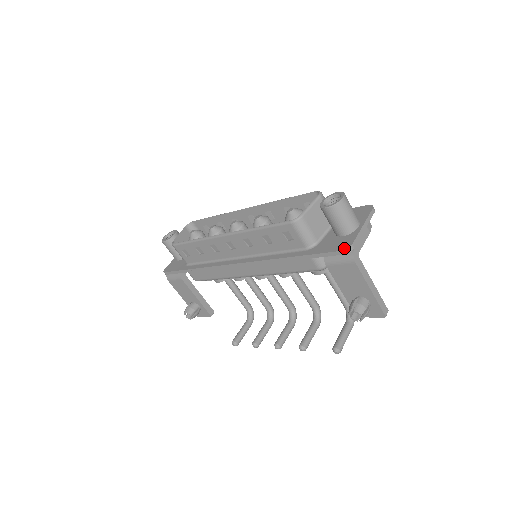
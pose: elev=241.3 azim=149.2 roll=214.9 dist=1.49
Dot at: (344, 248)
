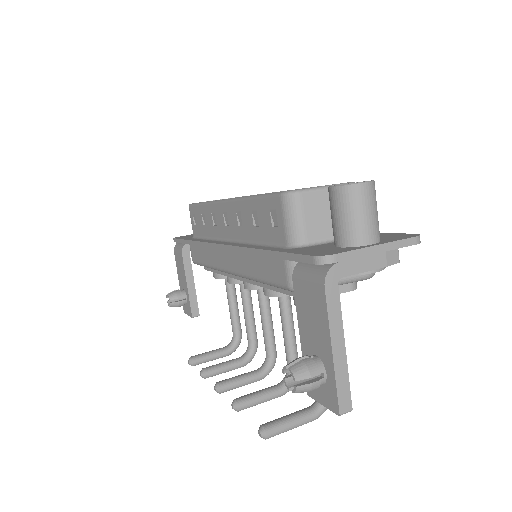
Dot at: (320, 254)
